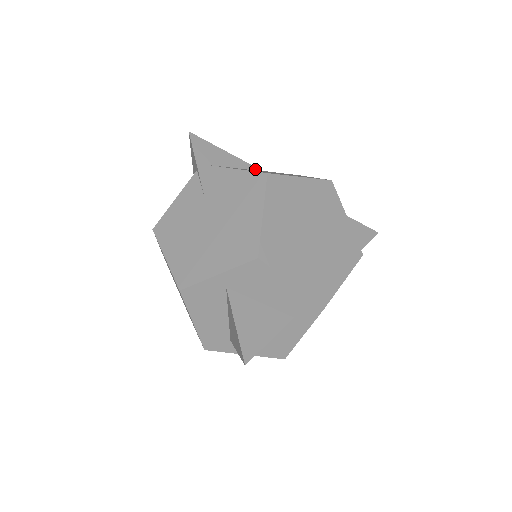
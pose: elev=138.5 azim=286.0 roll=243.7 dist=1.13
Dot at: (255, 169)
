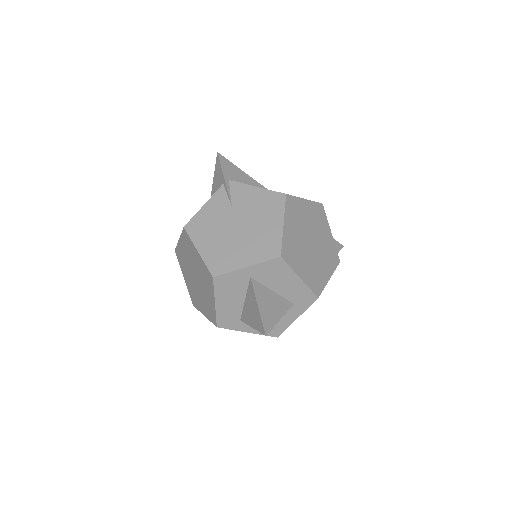
Dot at: occluded
